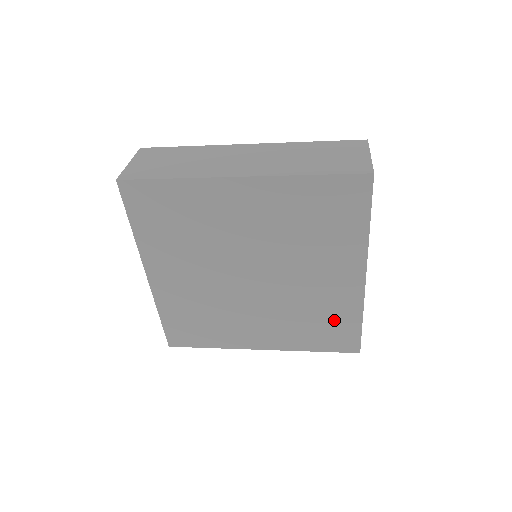
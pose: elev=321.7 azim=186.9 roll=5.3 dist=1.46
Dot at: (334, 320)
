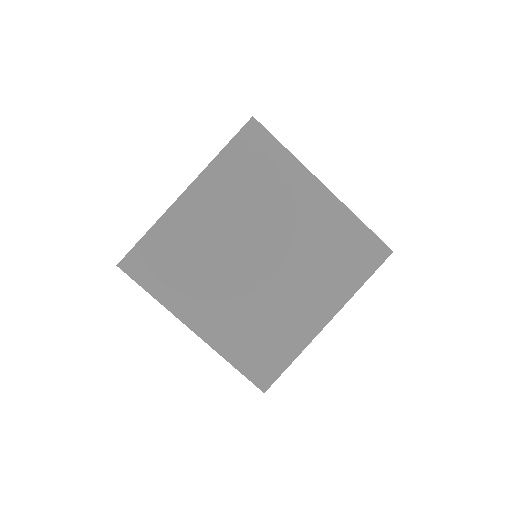
Dot at: (345, 241)
